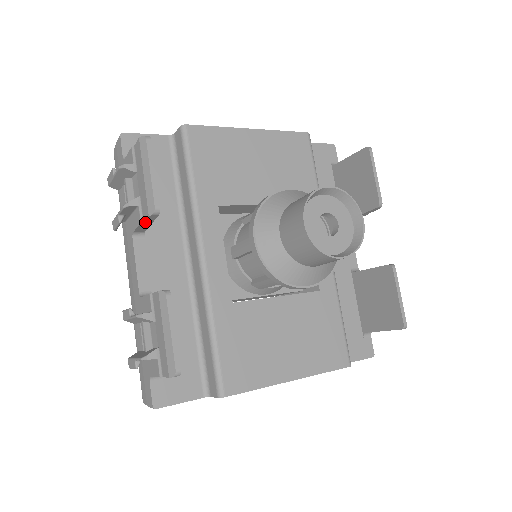
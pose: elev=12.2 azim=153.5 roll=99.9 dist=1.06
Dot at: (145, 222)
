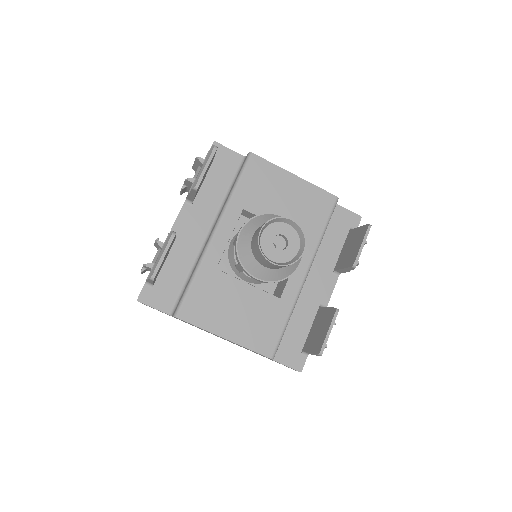
Dot at: (191, 193)
